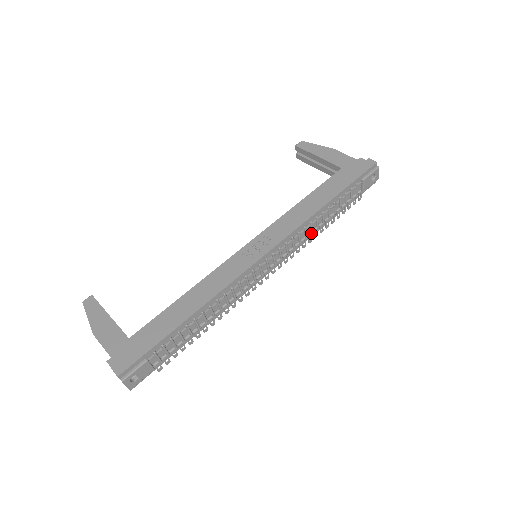
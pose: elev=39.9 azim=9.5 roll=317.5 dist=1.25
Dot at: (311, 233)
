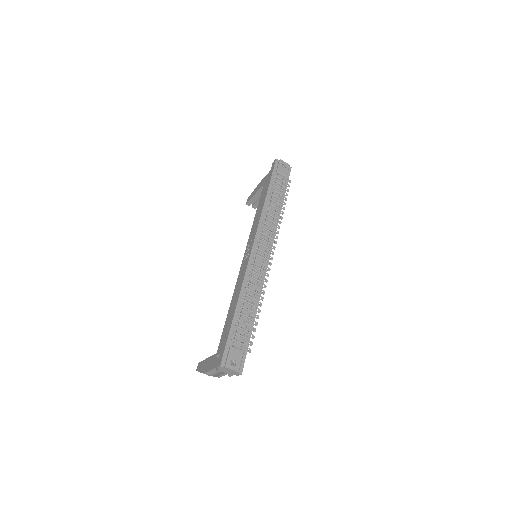
Dot at: (275, 218)
